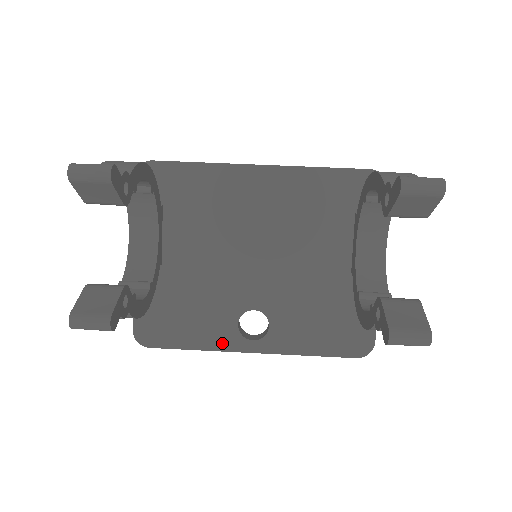
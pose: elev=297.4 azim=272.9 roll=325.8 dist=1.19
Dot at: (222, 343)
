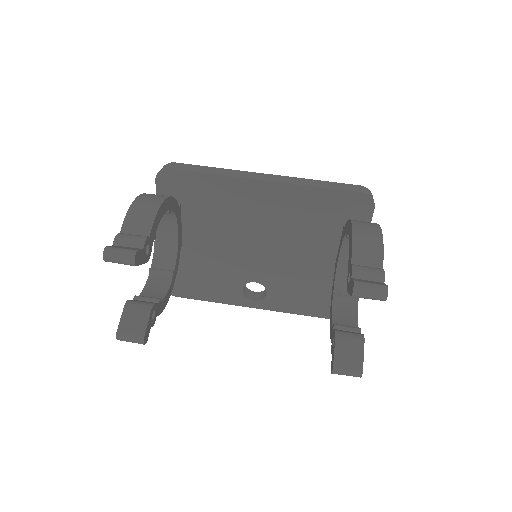
Dot at: (230, 300)
